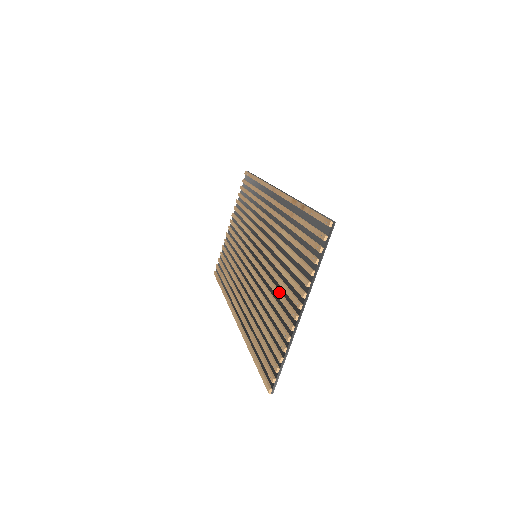
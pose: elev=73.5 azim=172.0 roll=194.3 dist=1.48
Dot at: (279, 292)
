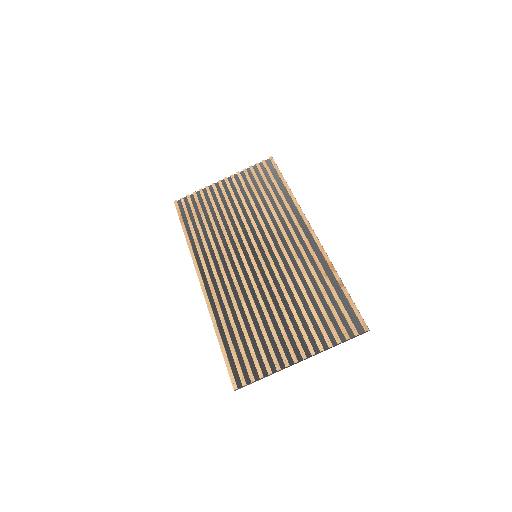
Dot at: (282, 322)
